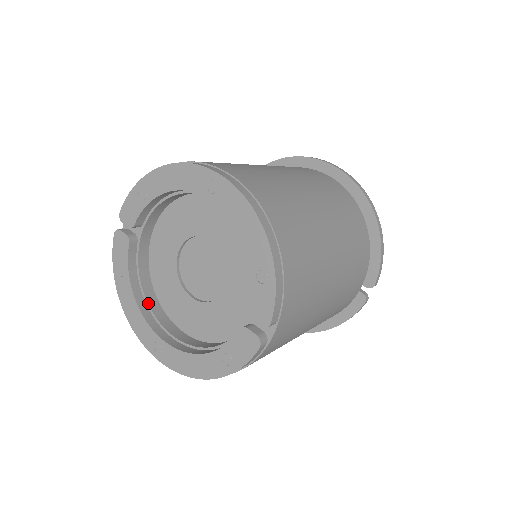
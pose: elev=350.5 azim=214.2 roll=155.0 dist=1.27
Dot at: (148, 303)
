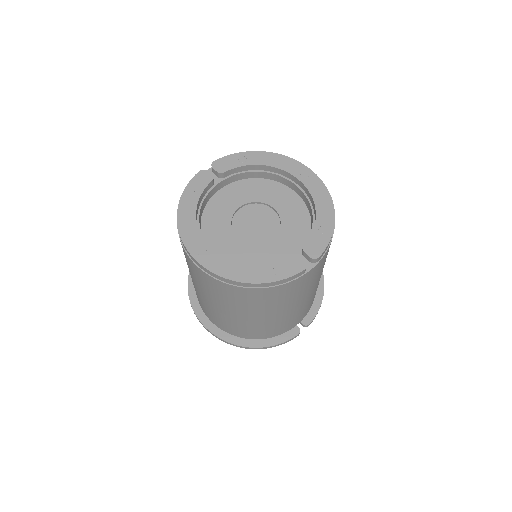
Dot at: occluded
